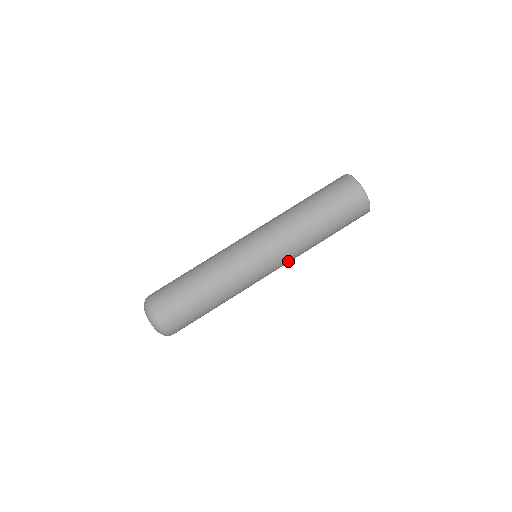
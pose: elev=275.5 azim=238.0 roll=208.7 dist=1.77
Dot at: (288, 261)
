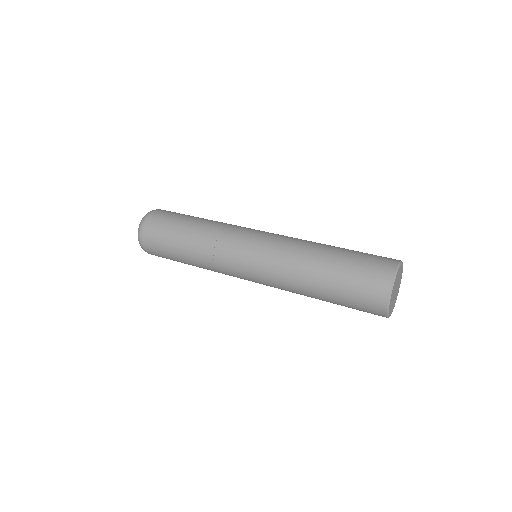
Dot at: (272, 256)
